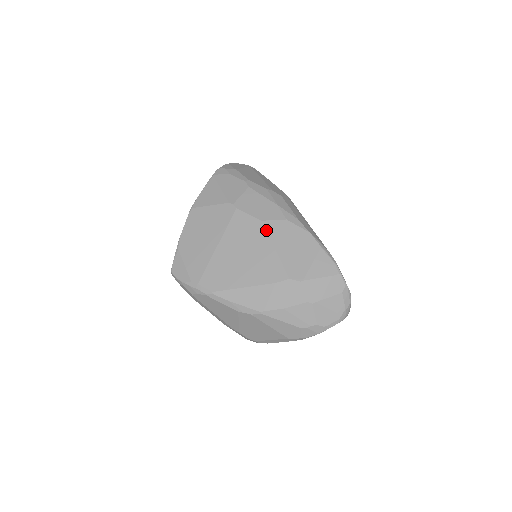
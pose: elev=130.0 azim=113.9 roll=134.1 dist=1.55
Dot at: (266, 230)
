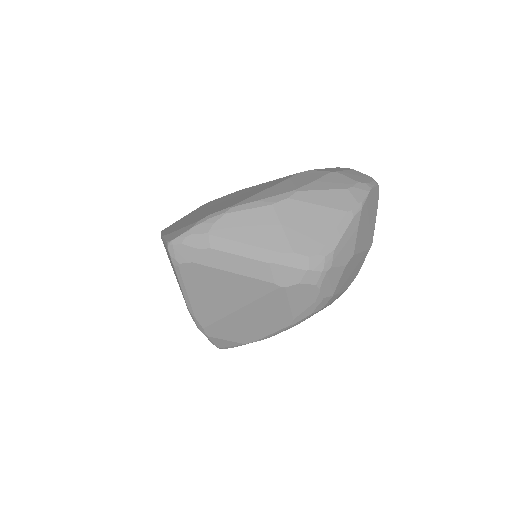
Dot at: occluded
